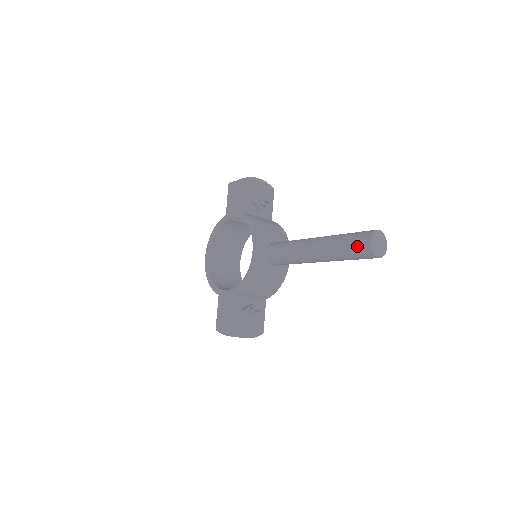
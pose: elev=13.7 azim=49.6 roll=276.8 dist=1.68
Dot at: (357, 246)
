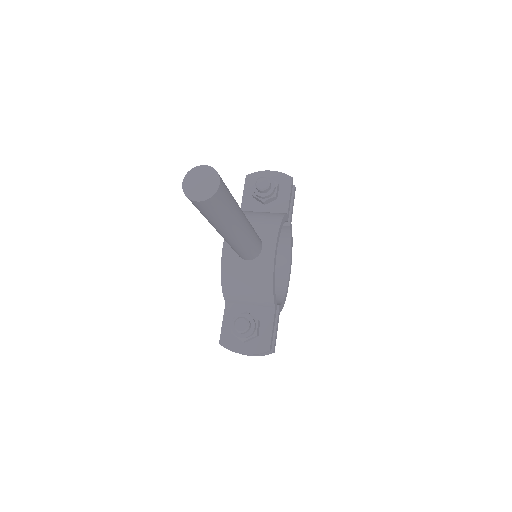
Dot at: occluded
